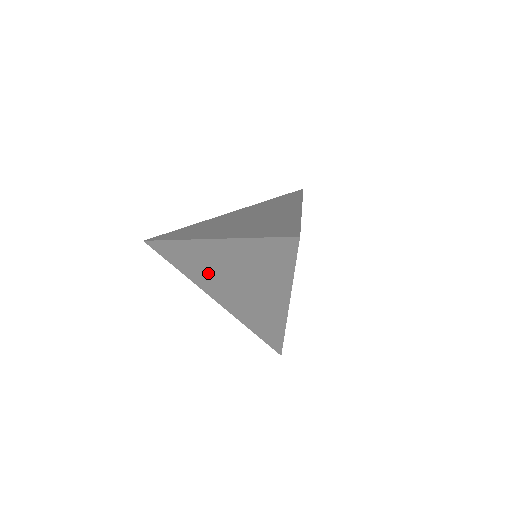
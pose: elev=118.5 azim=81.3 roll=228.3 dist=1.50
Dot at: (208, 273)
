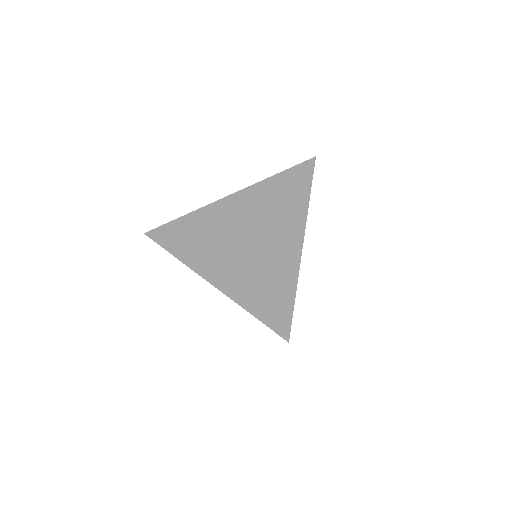
Dot at: occluded
